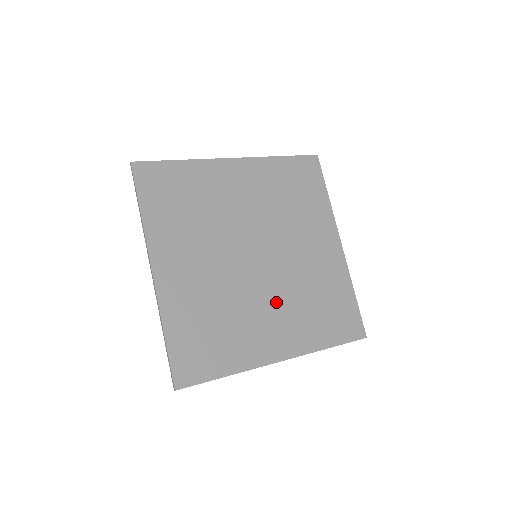
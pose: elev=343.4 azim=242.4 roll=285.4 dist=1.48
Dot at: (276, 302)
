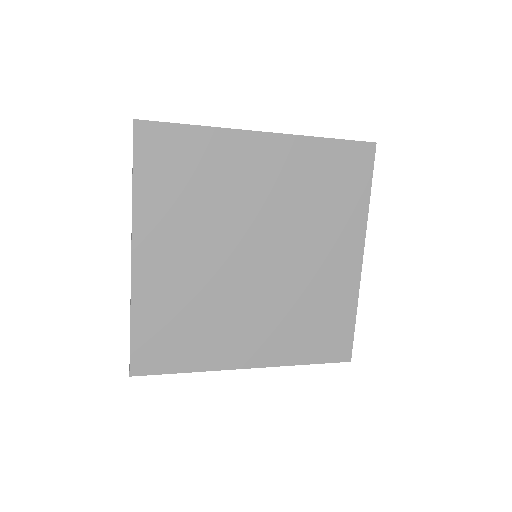
Dot at: (262, 310)
